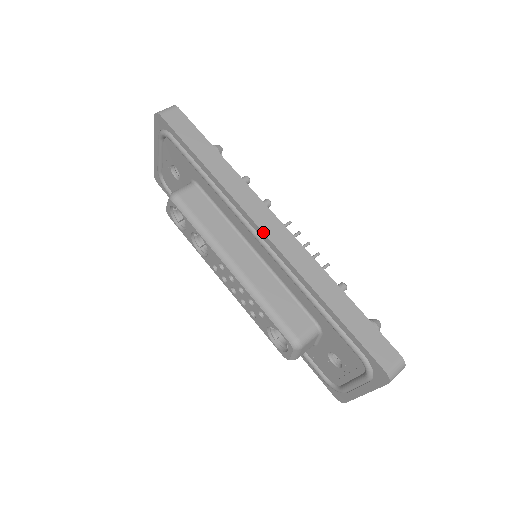
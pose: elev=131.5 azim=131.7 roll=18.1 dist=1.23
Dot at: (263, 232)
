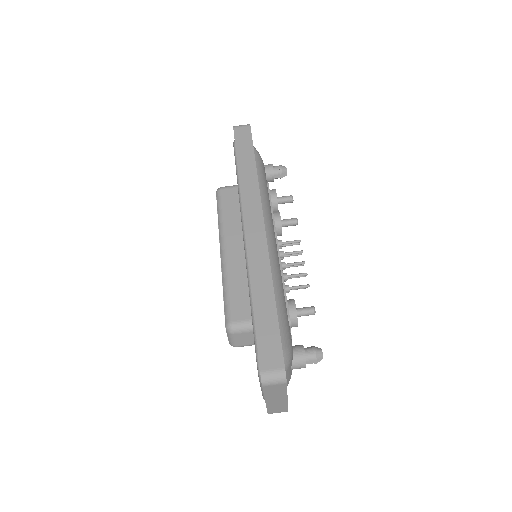
Dot at: (244, 228)
